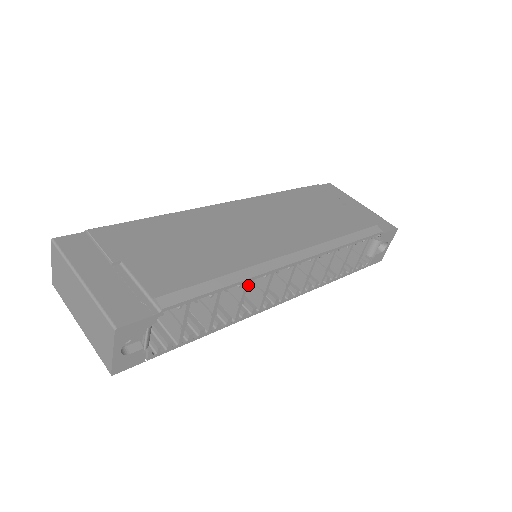
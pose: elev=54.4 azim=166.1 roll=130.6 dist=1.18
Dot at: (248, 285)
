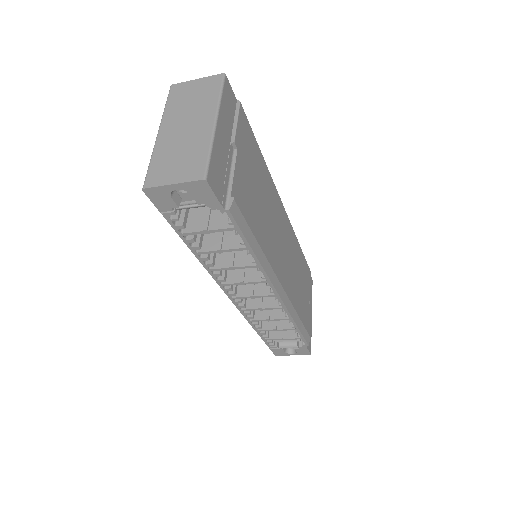
Dot at: occluded
